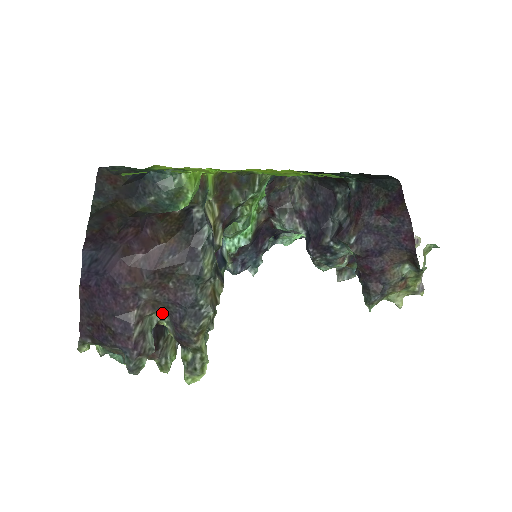
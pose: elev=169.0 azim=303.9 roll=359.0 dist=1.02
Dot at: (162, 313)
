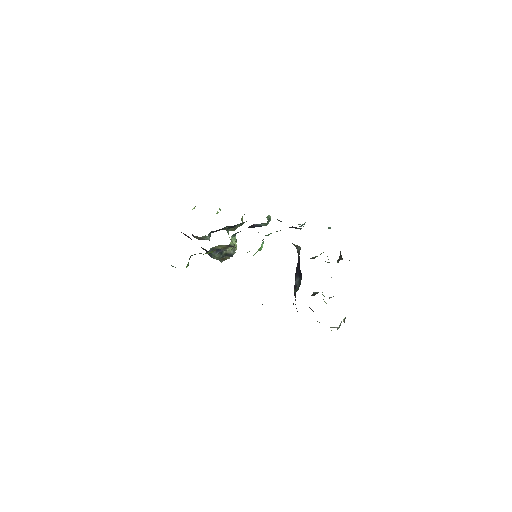
Dot at: occluded
